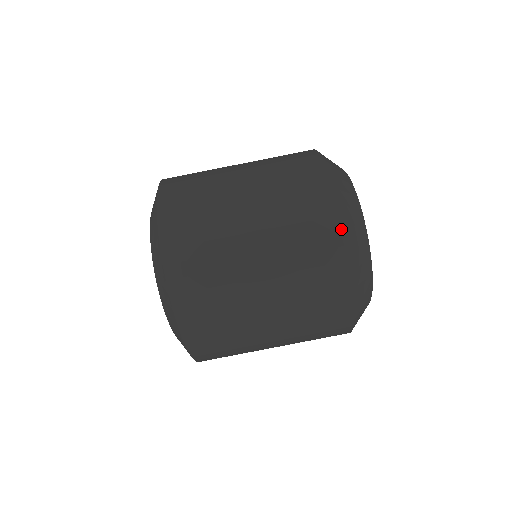
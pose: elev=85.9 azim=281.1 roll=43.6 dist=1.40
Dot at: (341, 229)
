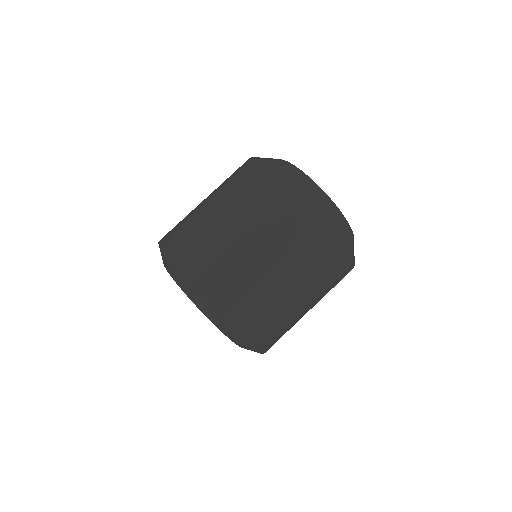
Dot at: (263, 163)
